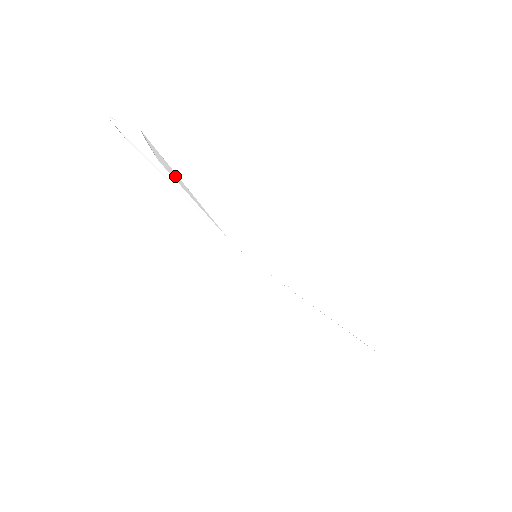
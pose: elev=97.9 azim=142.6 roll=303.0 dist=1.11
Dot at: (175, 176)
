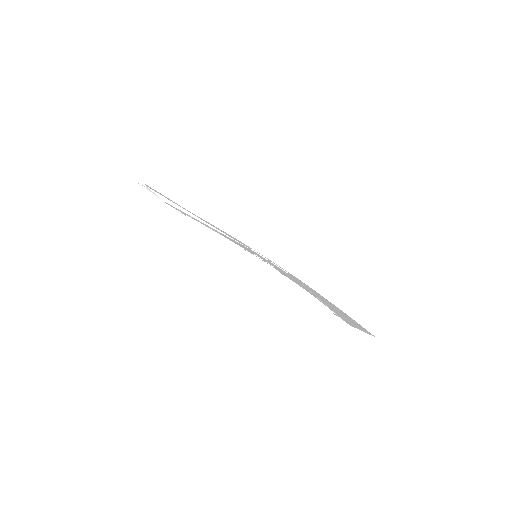
Dot at: (181, 208)
